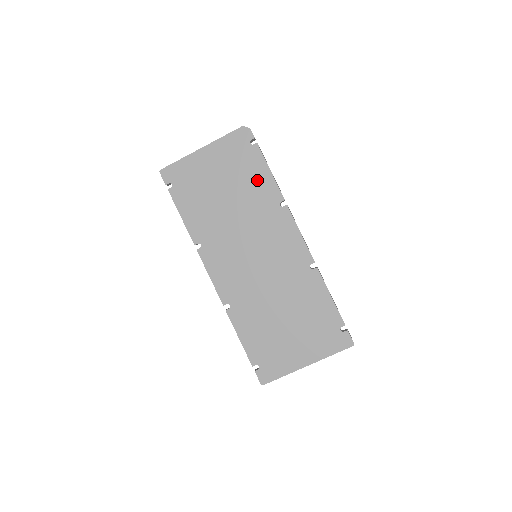
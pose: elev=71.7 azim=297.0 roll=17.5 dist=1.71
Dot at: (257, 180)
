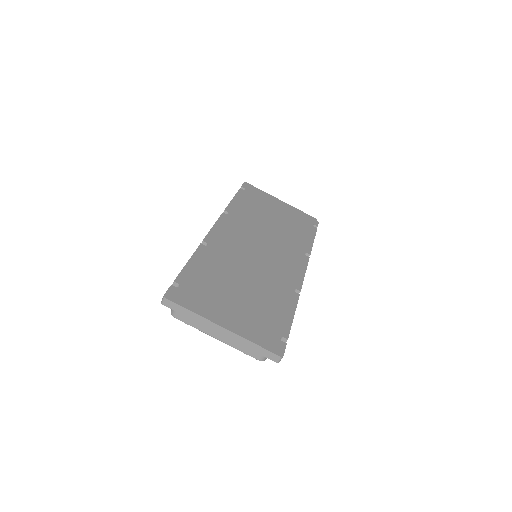
Dot at: (301, 235)
